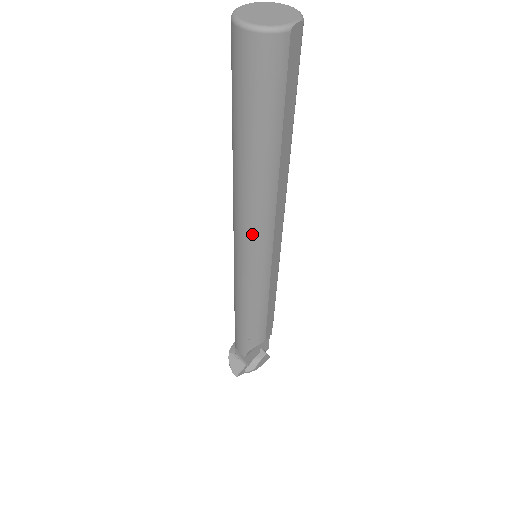
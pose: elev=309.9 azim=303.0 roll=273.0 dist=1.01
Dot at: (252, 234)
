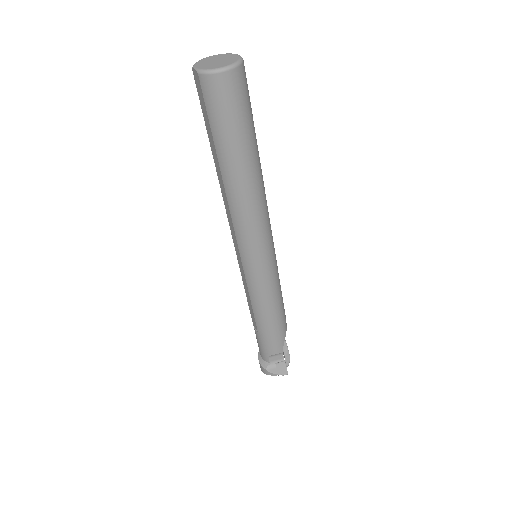
Dot at: (263, 227)
